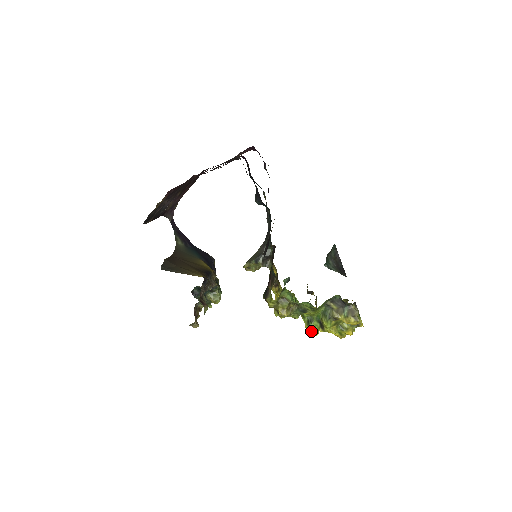
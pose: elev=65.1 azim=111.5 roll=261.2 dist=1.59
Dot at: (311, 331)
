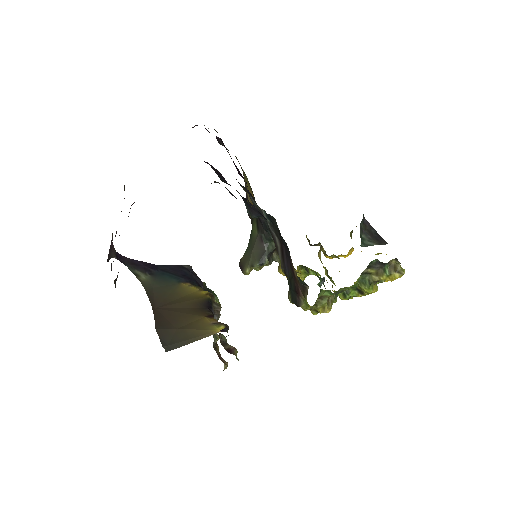
Dot at: (348, 299)
